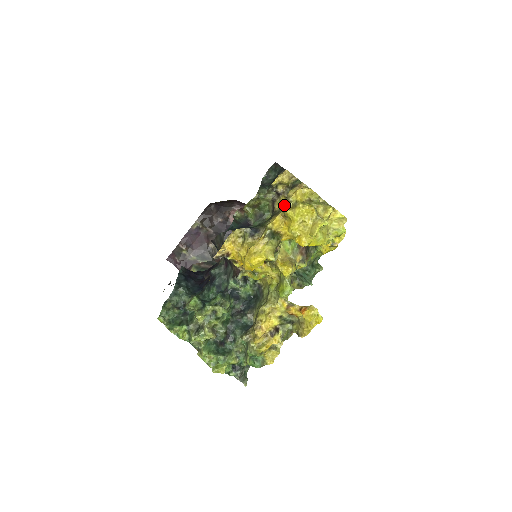
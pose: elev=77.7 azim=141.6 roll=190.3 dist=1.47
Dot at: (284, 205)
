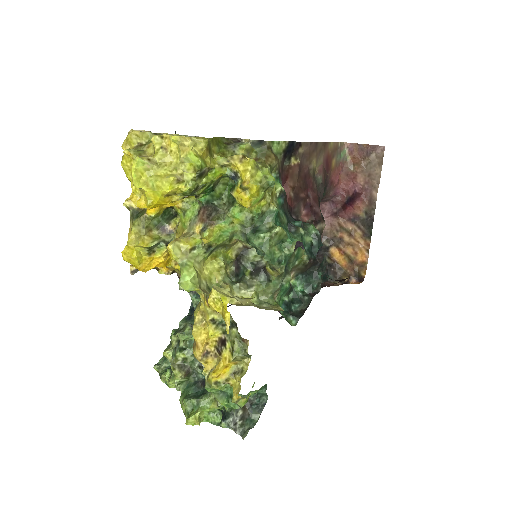
Dot at: occluded
